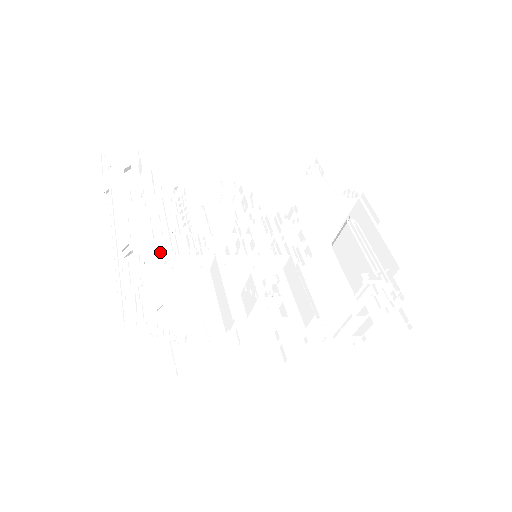
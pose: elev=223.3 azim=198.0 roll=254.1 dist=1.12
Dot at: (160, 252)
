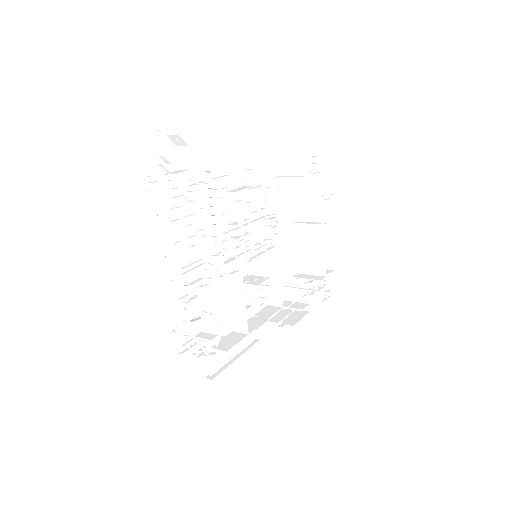
Dot at: (195, 265)
